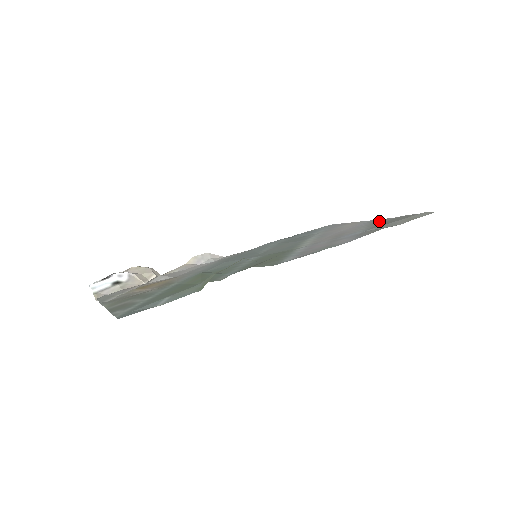
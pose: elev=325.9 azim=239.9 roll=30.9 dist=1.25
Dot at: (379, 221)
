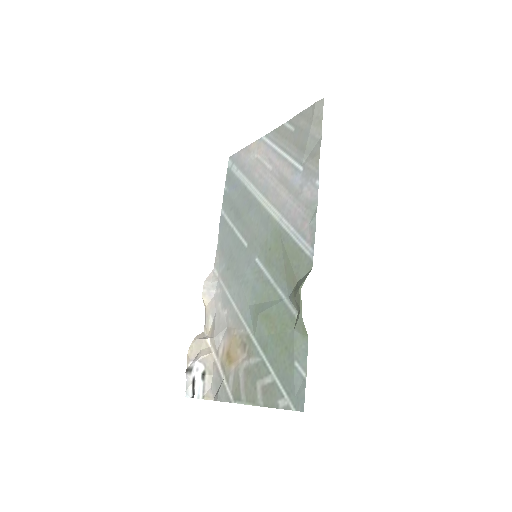
Dot at: (283, 135)
